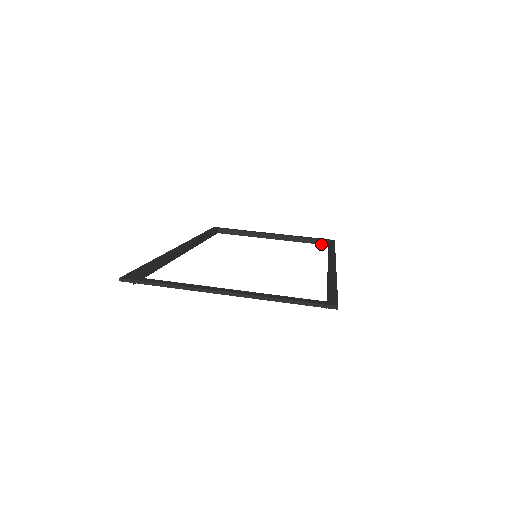
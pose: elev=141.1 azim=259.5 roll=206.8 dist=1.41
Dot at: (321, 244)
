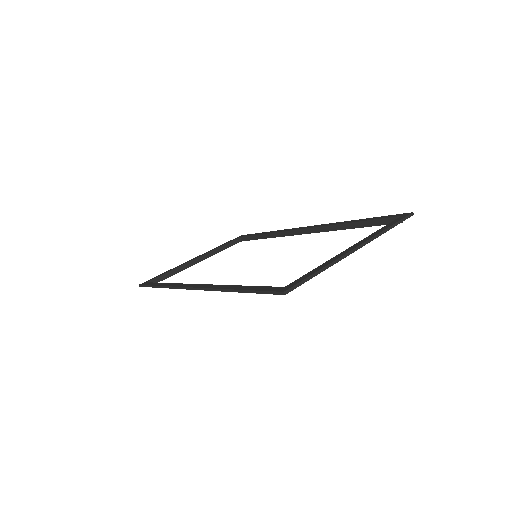
Dot at: (236, 243)
